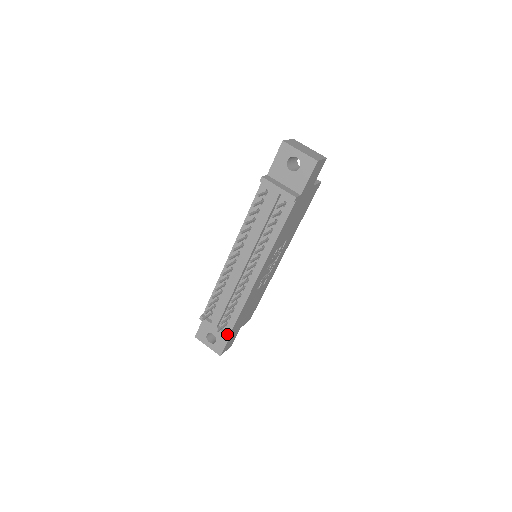
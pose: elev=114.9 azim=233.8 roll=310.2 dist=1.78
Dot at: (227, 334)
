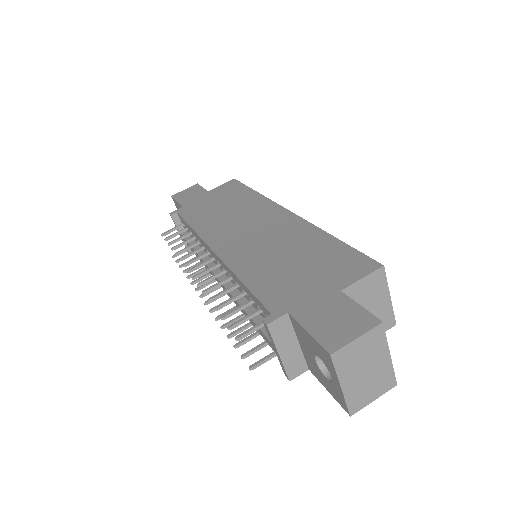
Dot at: occluded
